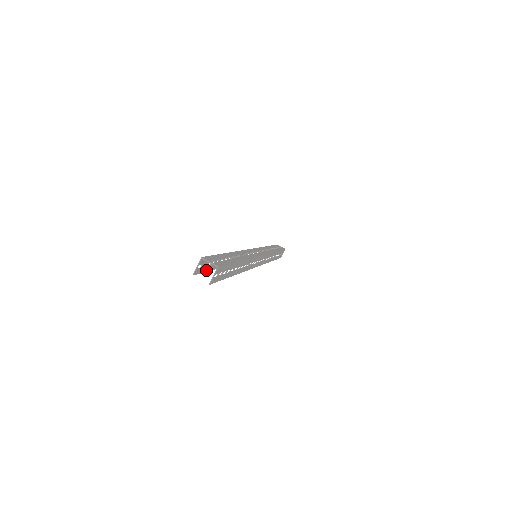
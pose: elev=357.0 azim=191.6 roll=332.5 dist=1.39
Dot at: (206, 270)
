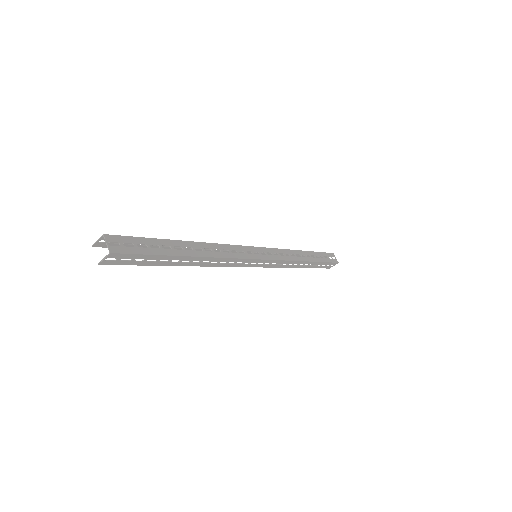
Dot at: occluded
